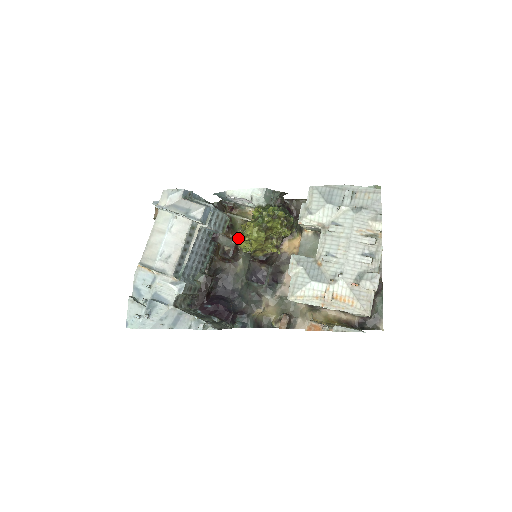
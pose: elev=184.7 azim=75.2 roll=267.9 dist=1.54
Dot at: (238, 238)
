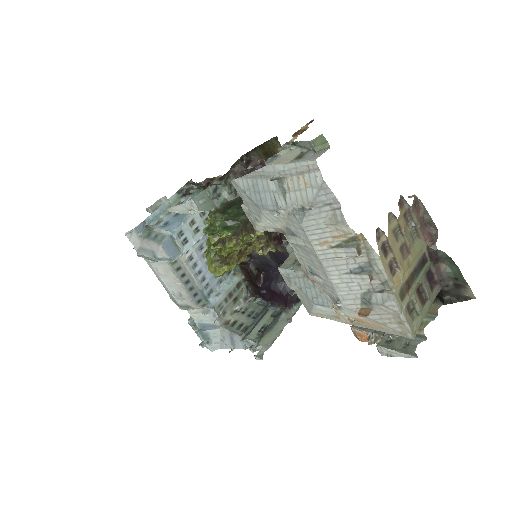
Dot at: occluded
